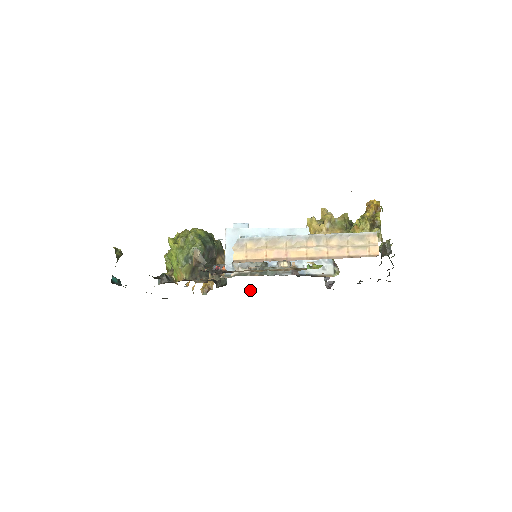
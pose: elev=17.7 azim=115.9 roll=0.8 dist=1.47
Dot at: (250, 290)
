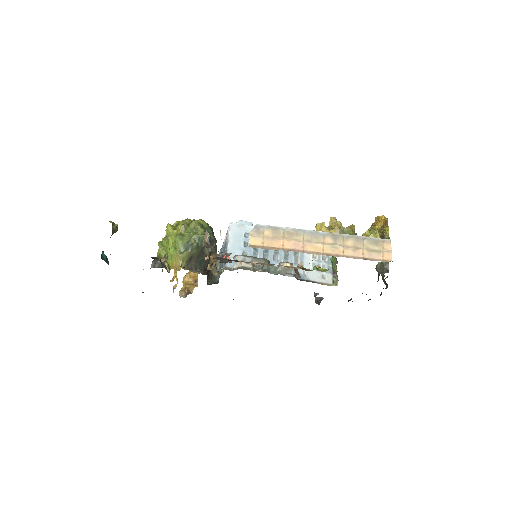
Dot at: occluded
